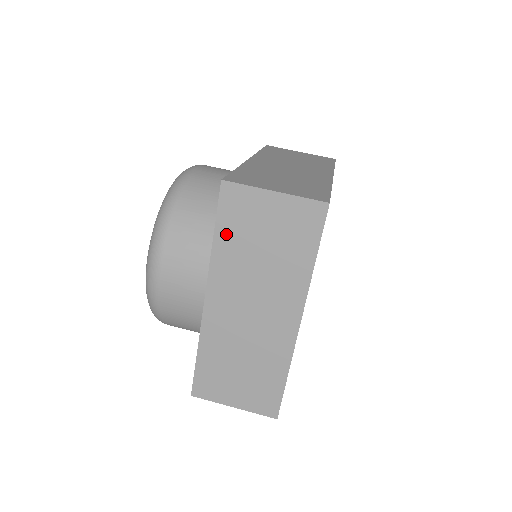
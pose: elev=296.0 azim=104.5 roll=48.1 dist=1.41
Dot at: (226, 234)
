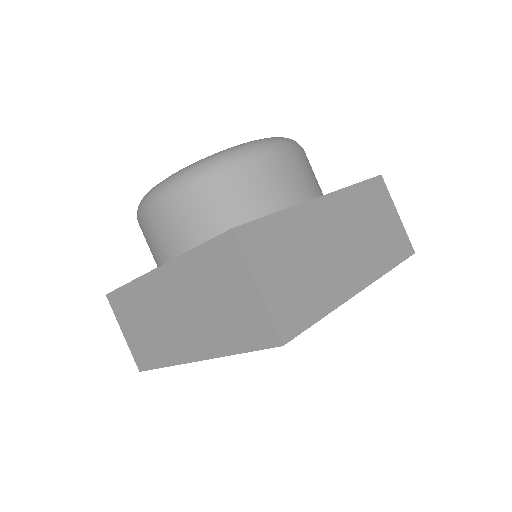
Dot at: (202, 259)
